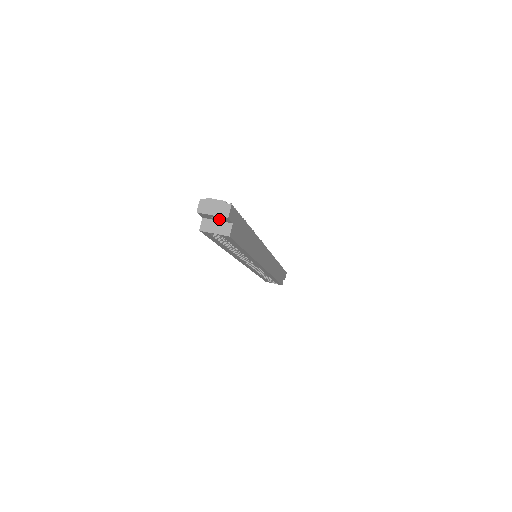
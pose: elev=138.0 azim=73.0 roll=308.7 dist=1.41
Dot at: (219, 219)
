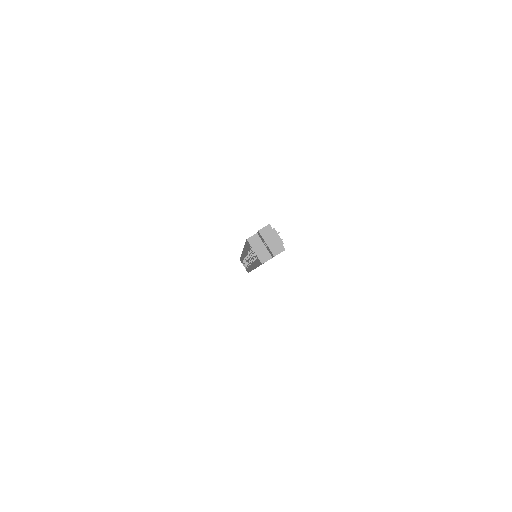
Dot at: (267, 247)
